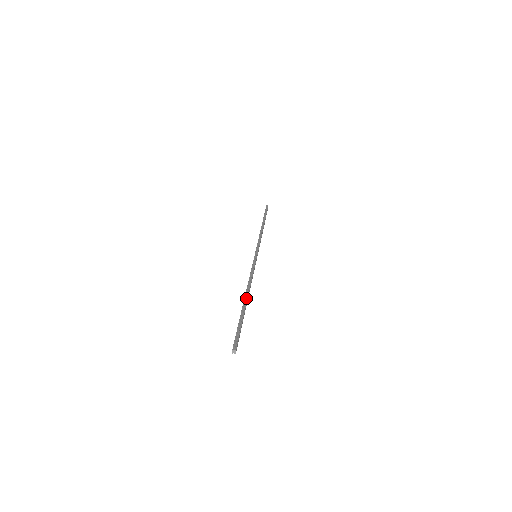
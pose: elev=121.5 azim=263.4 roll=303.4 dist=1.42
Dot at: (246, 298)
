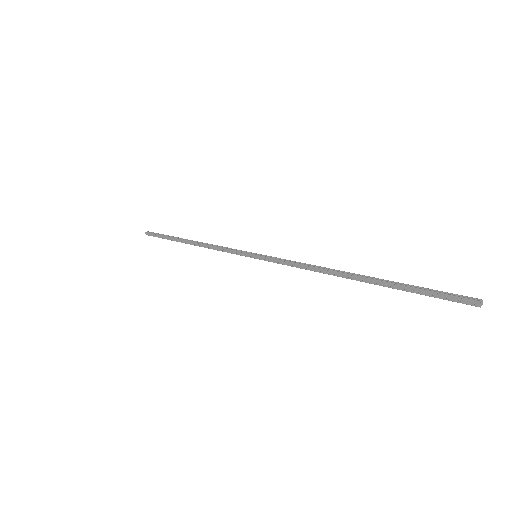
Dot at: (356, 274)
